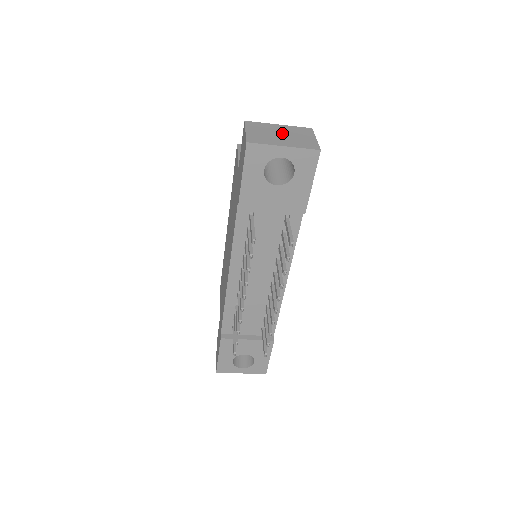
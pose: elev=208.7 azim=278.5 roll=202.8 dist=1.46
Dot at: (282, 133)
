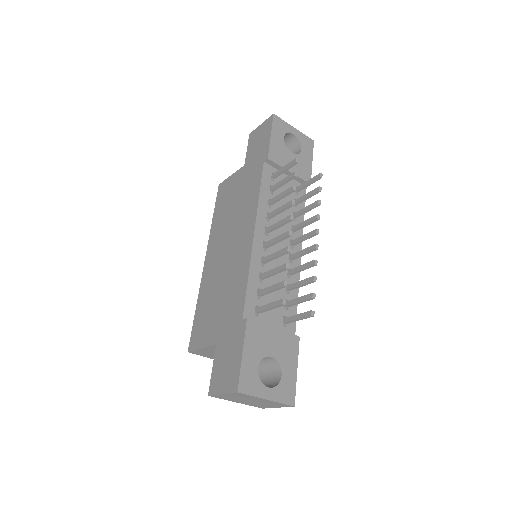
Dot at: occluded
